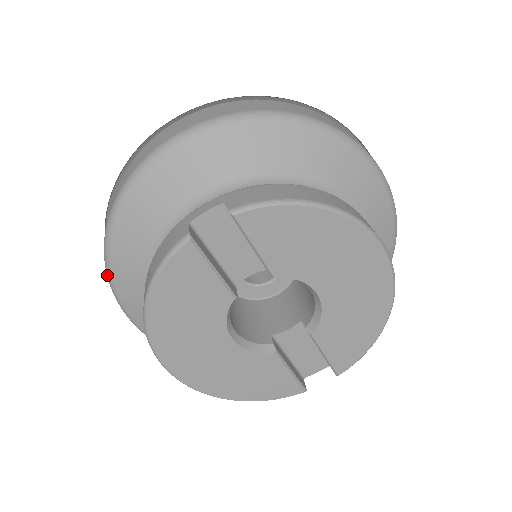
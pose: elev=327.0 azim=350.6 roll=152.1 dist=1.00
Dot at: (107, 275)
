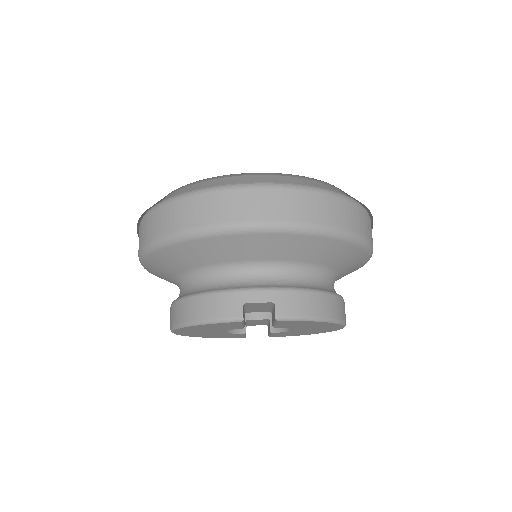
Dot at: (143, 251)
